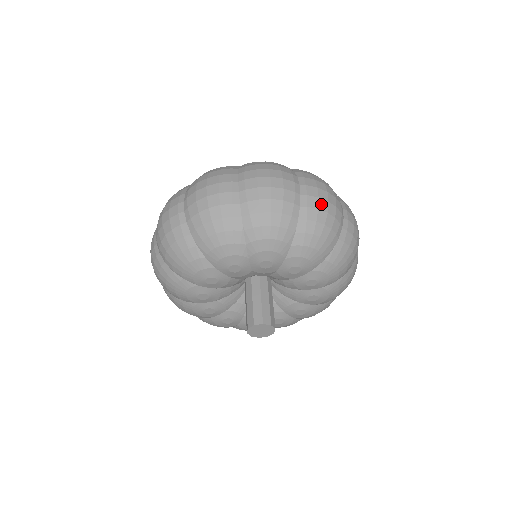
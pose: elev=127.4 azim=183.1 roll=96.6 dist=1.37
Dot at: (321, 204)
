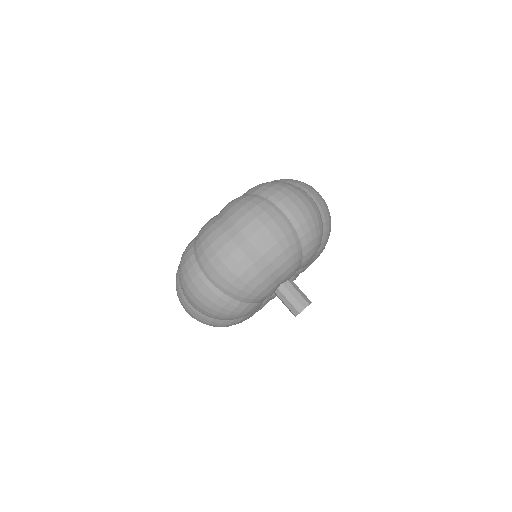
Dot at: (325, 205)
